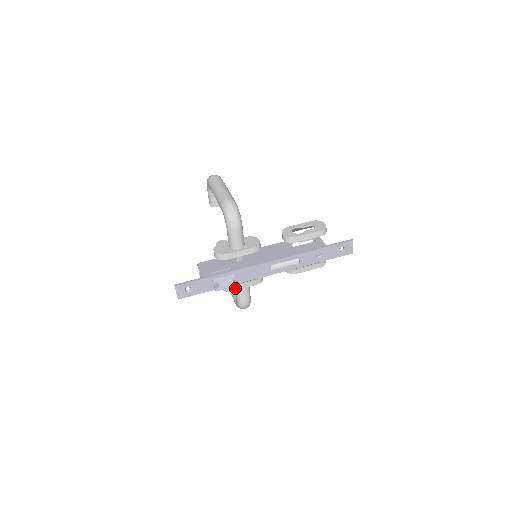
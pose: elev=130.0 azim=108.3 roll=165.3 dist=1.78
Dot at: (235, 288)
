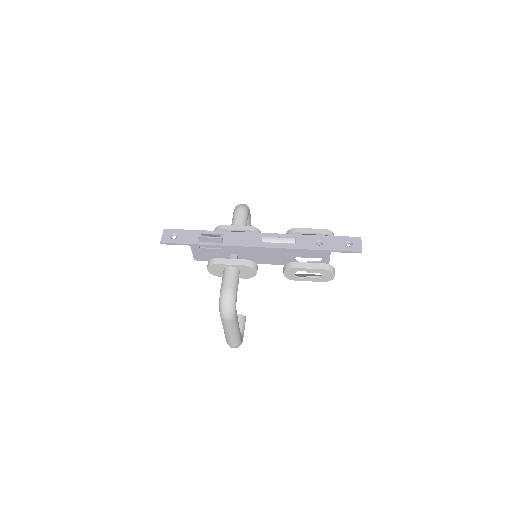
Dot at: (221, 261)
